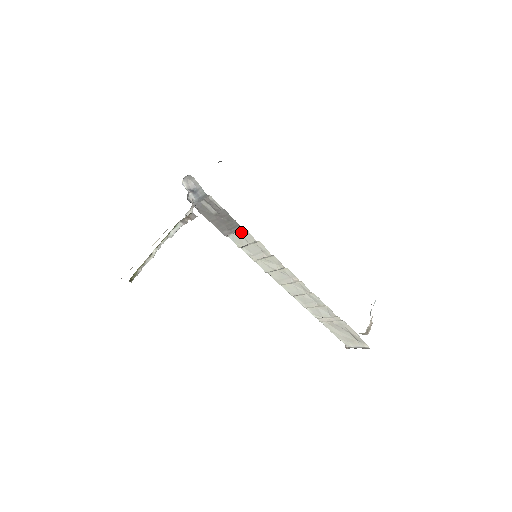
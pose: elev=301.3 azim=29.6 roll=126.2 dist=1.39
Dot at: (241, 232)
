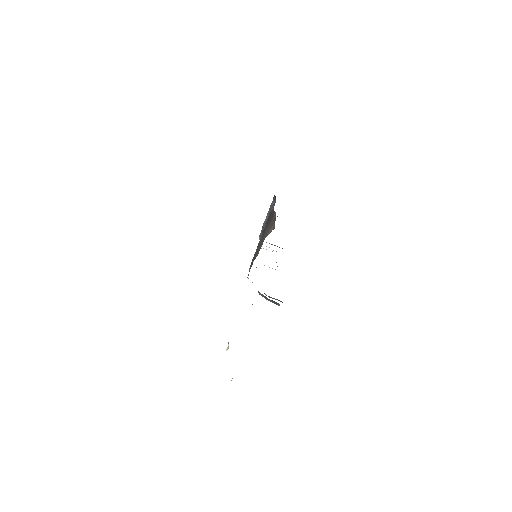
Dot at: occluded
